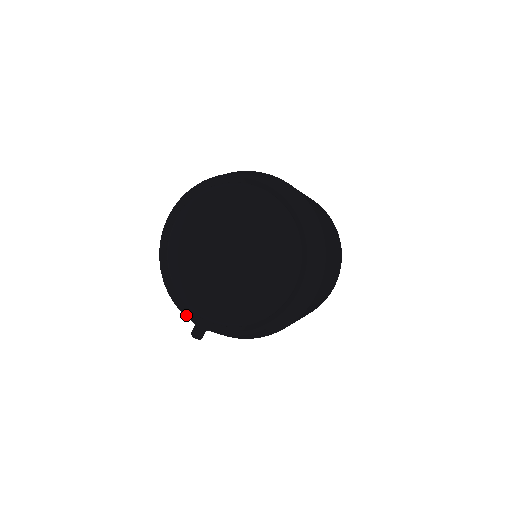
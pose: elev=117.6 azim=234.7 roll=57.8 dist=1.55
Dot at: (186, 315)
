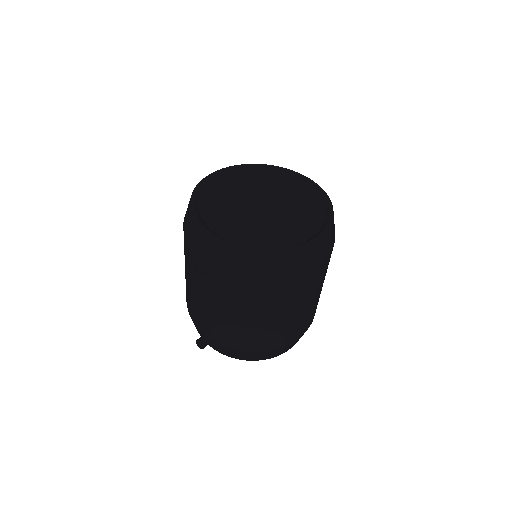
Dot at: (208, 232)
